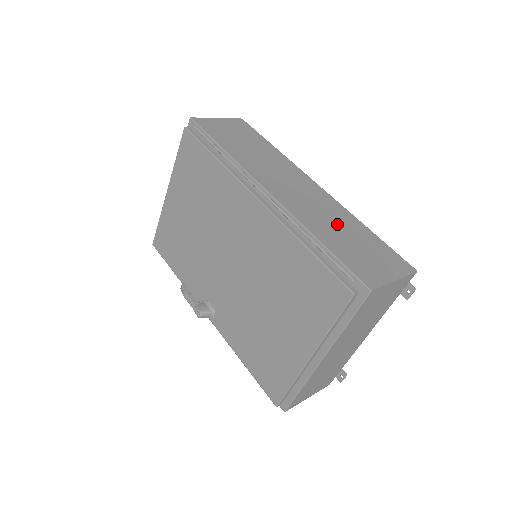
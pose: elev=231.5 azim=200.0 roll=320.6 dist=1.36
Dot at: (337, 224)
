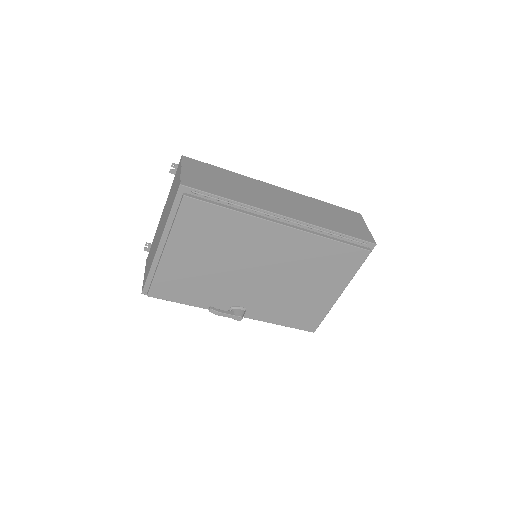
Dot at: (321, 212)
